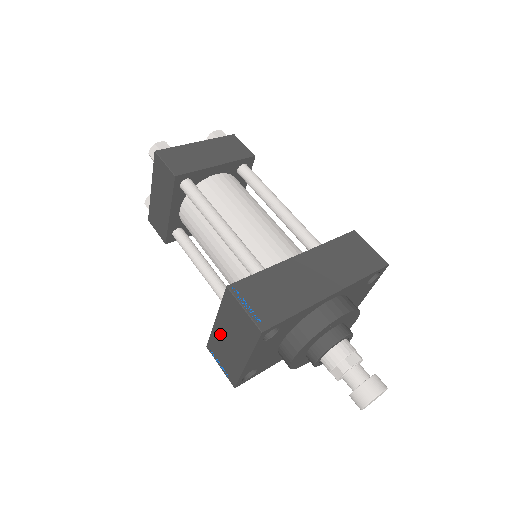
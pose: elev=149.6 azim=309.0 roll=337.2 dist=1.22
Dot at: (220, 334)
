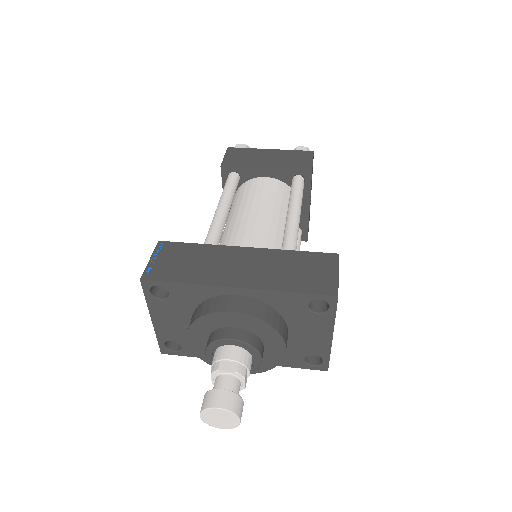
Dot at: occluded
